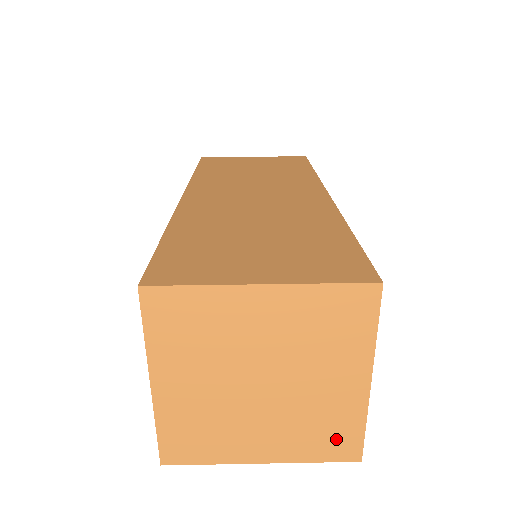
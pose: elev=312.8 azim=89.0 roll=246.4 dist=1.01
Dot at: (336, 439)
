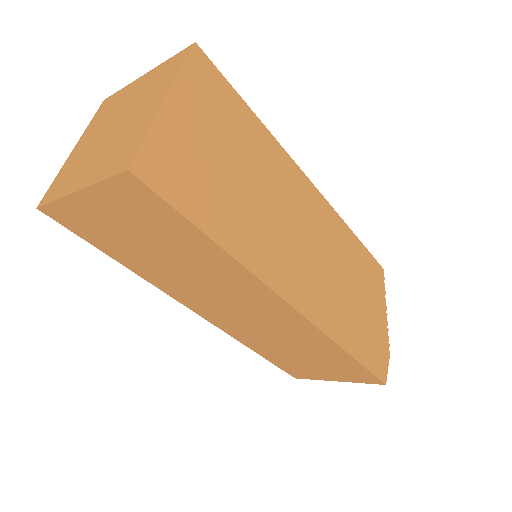
Dot at: (124, 154)
